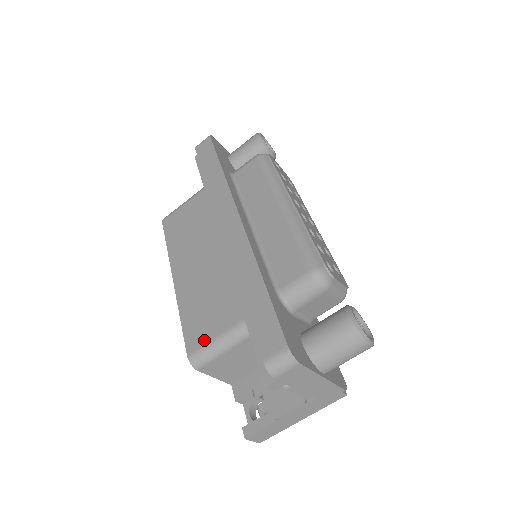
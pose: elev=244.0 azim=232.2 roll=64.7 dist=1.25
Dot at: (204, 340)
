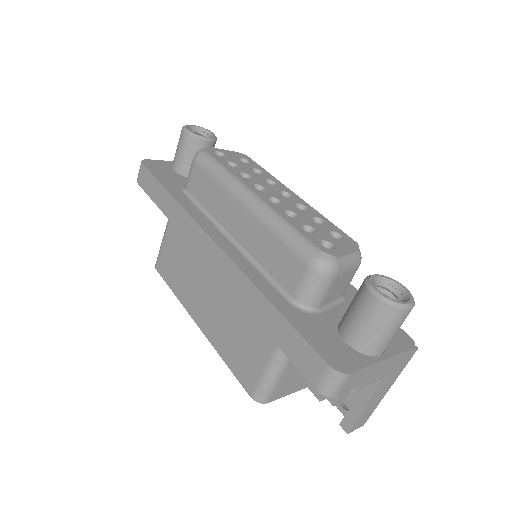
Dot at: (255, 376)
